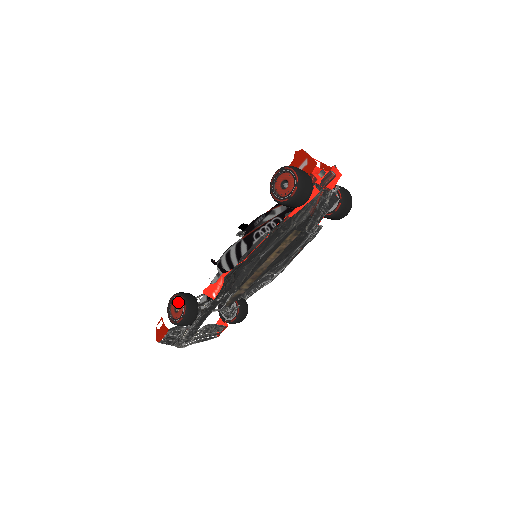
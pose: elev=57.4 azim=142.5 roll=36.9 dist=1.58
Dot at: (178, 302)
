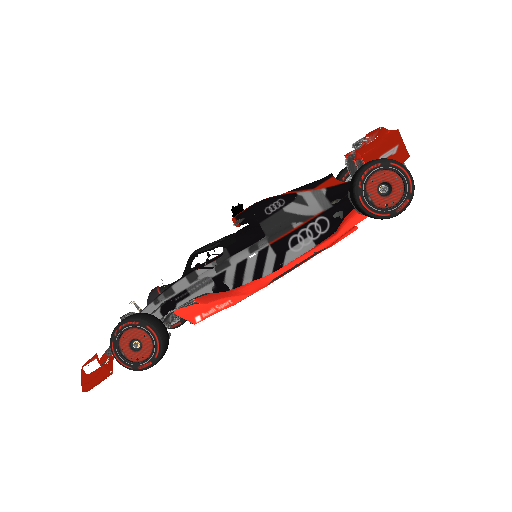
Dot at: (140, 335)
